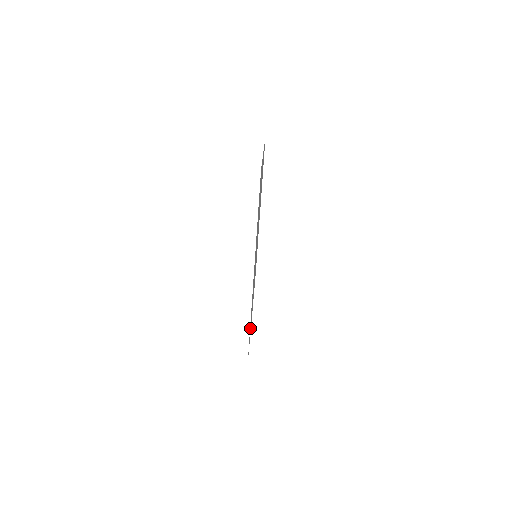
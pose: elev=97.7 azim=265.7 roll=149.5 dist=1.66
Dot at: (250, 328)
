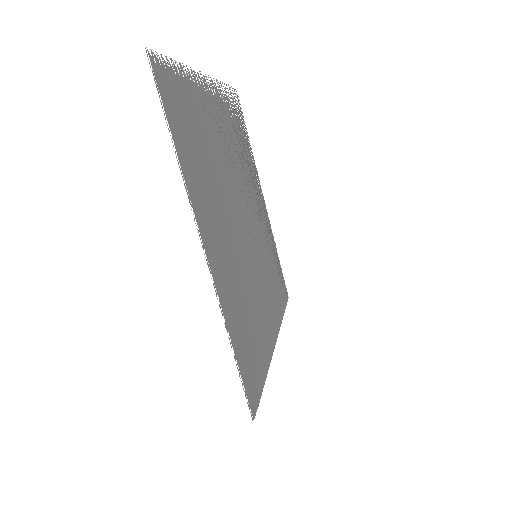
Dot at: (278, 275)
